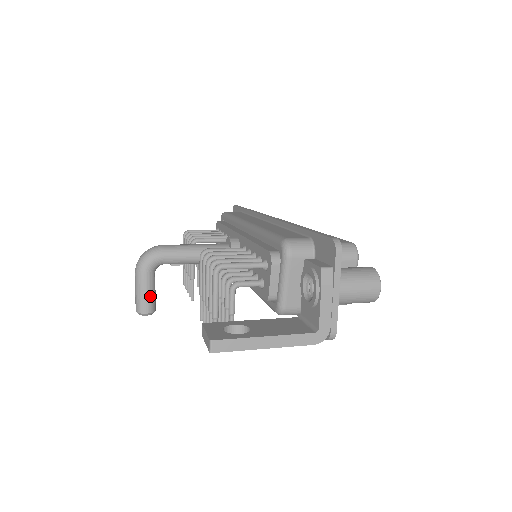
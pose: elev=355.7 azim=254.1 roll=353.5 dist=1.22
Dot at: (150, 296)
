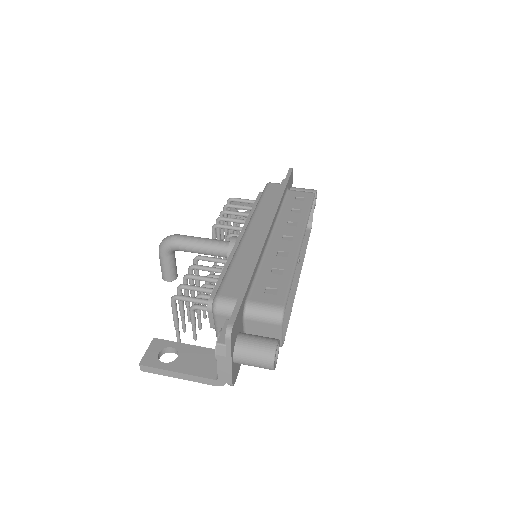
Dot at: (169, 271)
